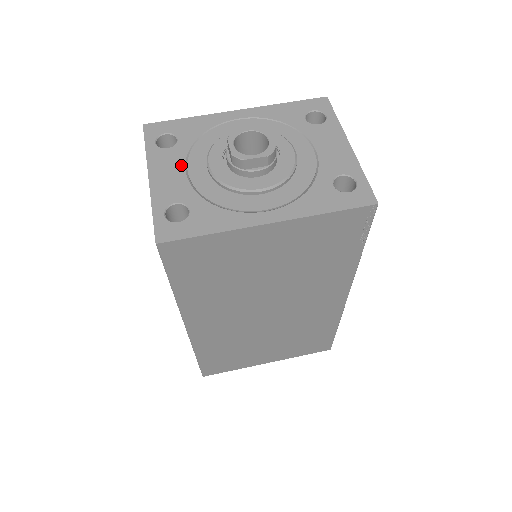
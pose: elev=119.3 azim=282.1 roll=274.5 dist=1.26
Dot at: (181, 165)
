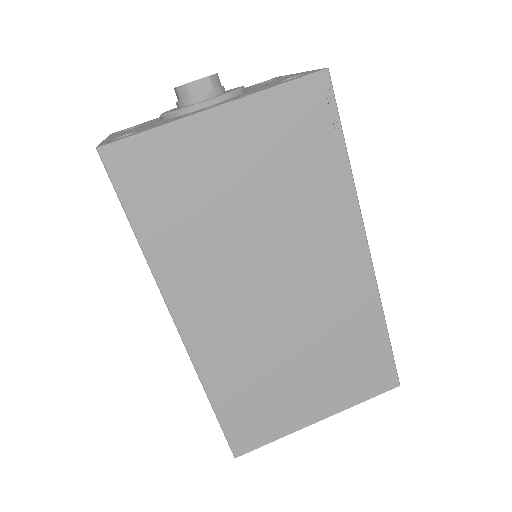
Dot at: occluded
